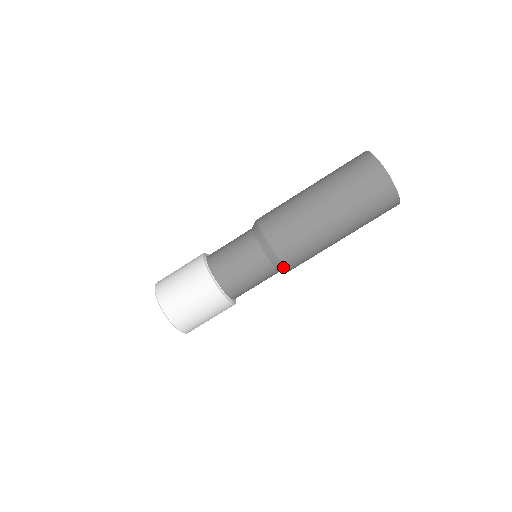
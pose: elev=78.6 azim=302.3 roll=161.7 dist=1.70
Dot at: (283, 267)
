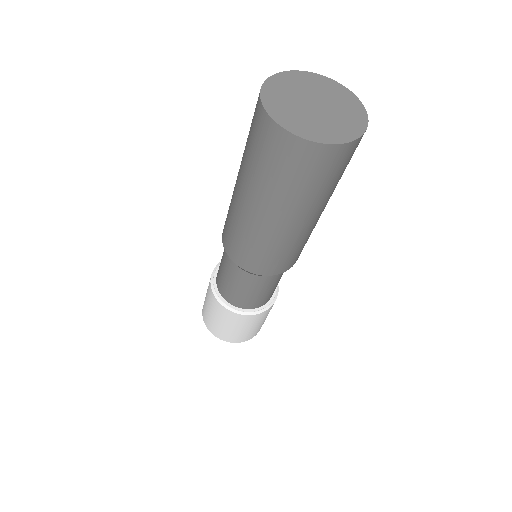
Dot at: occluded
